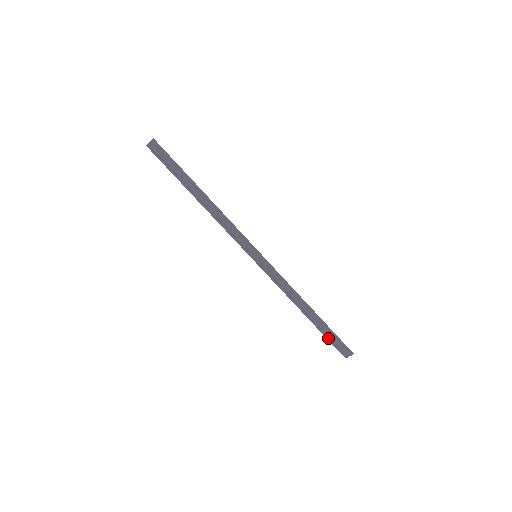
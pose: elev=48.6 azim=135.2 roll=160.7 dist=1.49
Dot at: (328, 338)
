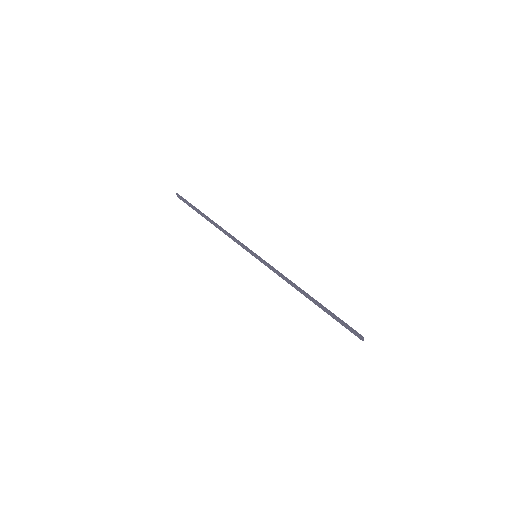
Dot at: occluded
